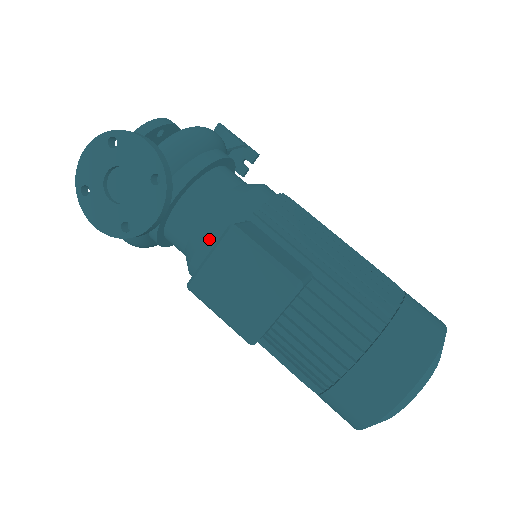
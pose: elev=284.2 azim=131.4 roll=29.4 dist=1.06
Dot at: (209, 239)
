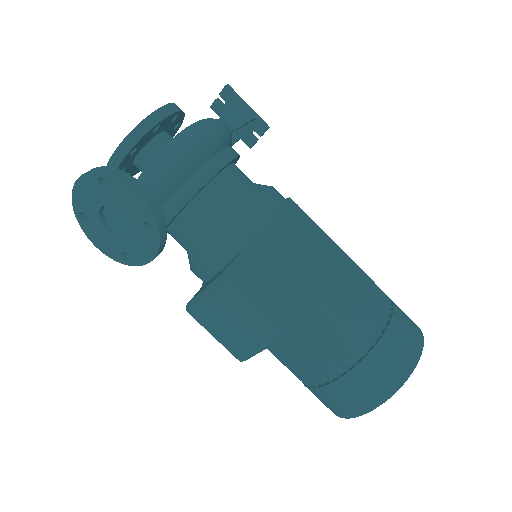
Dot at: (207, 262)
